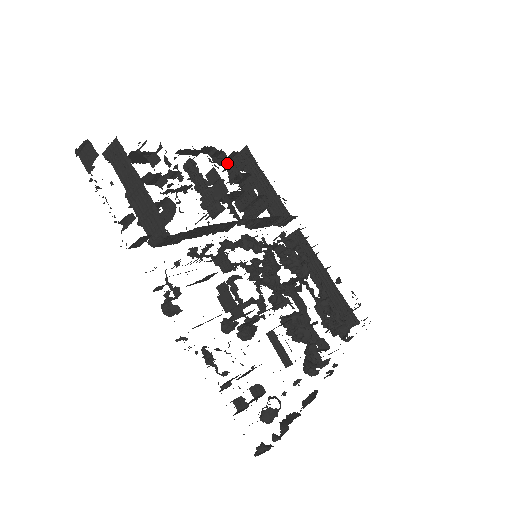
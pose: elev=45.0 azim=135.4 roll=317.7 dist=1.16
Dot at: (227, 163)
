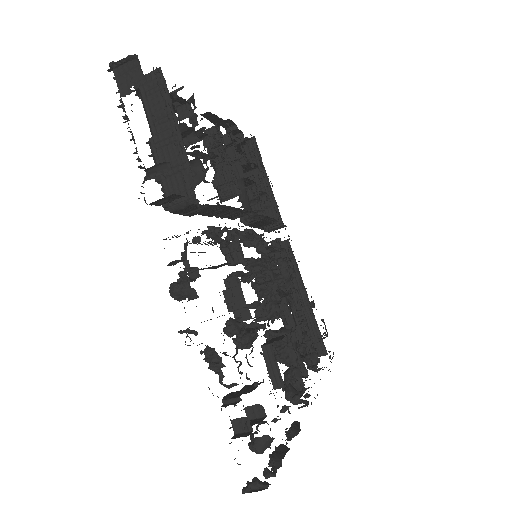
Dot at: (240, 146)
